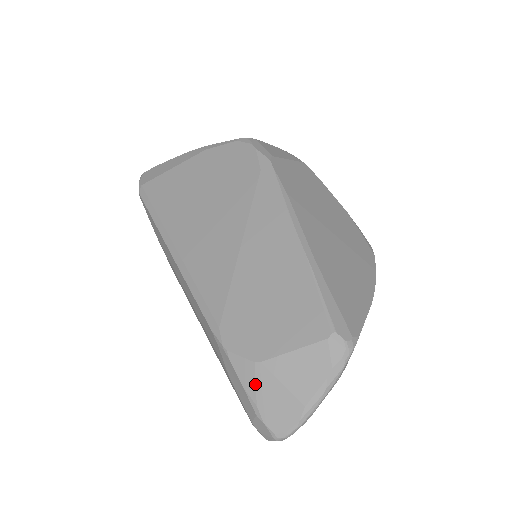
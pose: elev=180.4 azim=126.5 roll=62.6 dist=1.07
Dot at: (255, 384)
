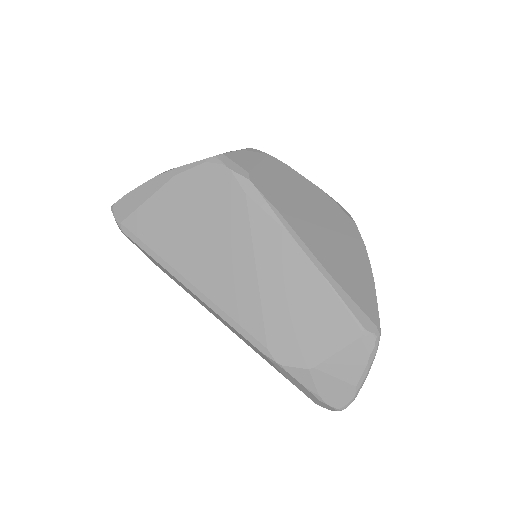
Dot at: (313, 383)
